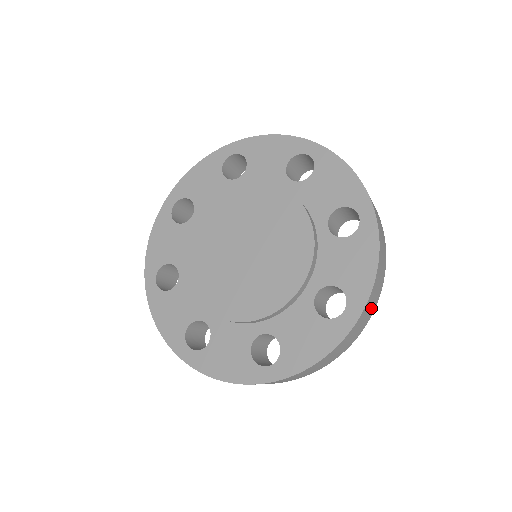
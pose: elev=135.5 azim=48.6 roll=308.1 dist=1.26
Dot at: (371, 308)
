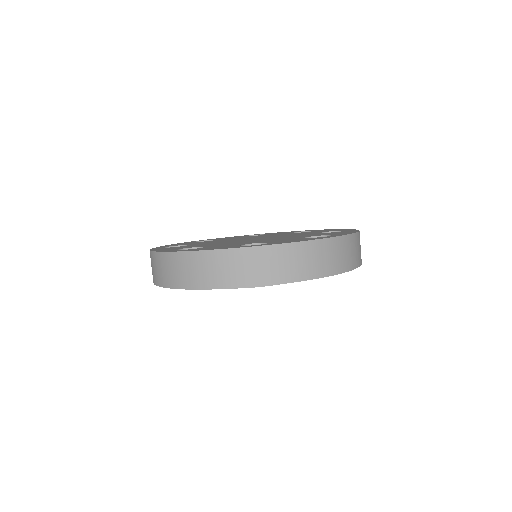
Dot at: occluded
